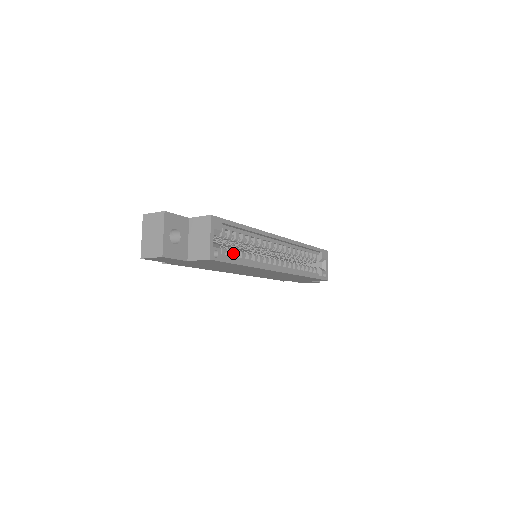
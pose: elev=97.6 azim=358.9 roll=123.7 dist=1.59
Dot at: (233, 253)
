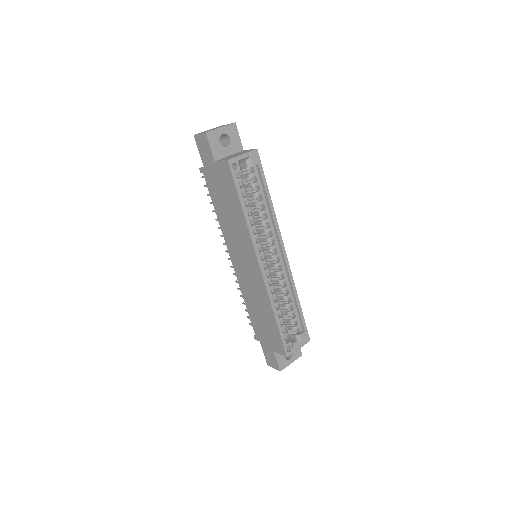
Dot at: (244, 197)
